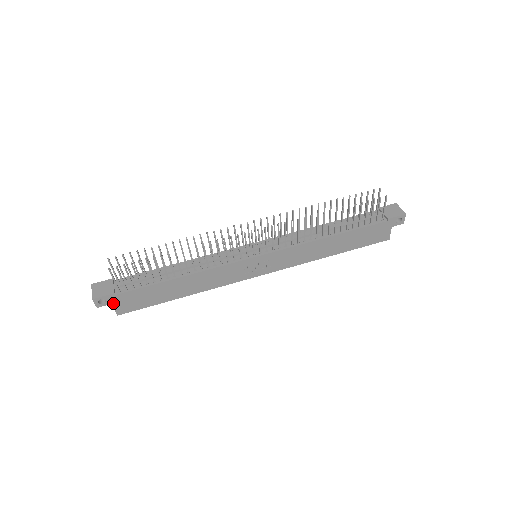
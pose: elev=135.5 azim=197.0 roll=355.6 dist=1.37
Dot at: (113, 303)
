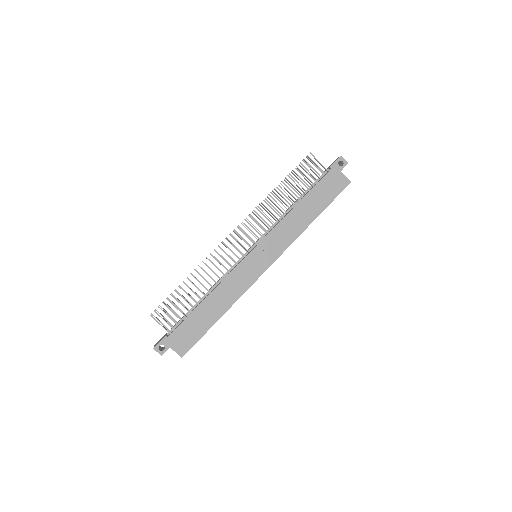
Dot at: (171, 346)
